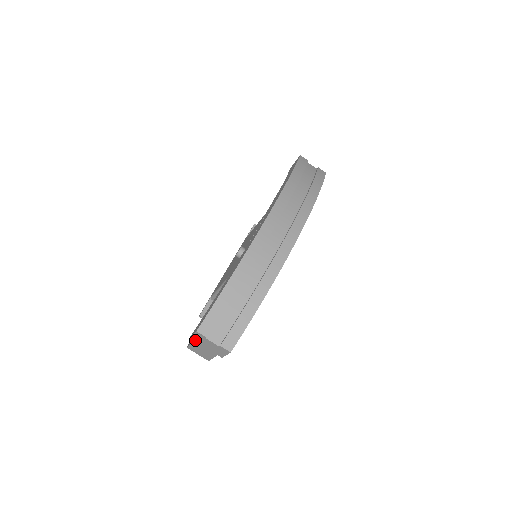
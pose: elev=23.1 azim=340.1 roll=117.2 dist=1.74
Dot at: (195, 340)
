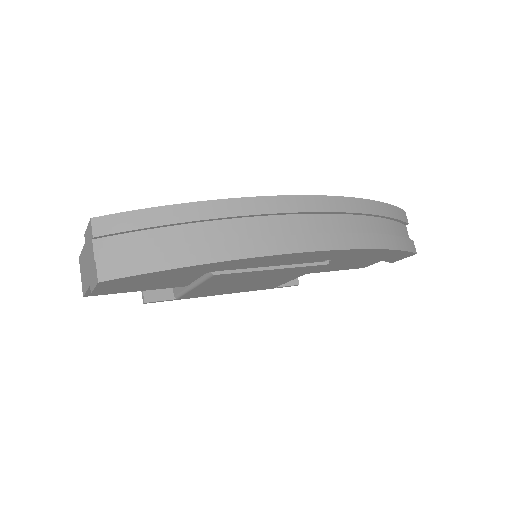
Dot at: (86, 241)
